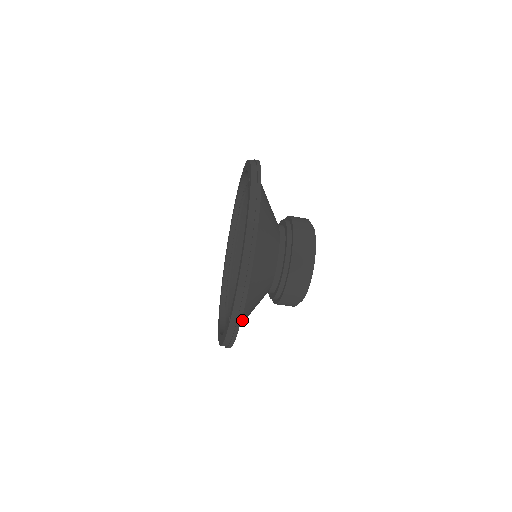
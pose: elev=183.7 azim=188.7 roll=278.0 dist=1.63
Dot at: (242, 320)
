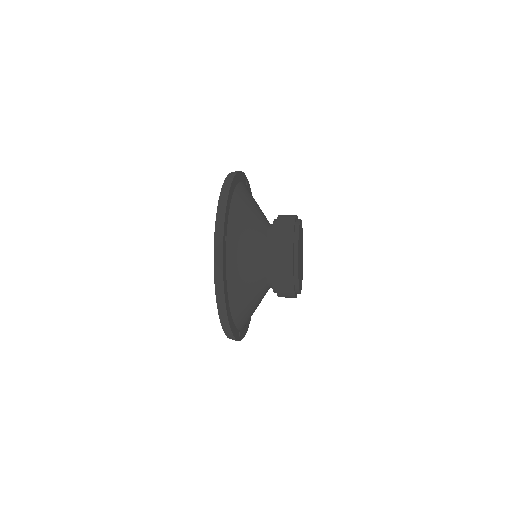
Dot at: (232, 259)
